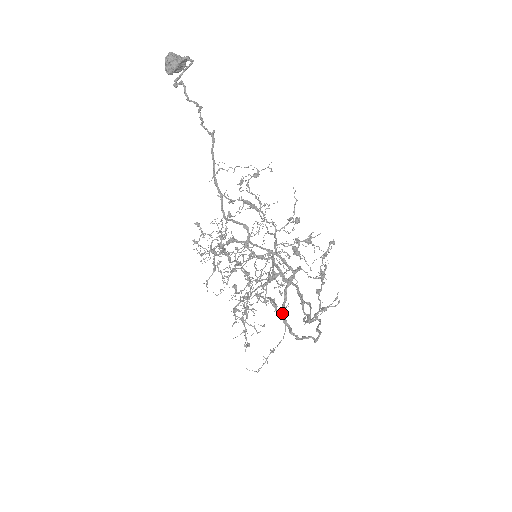
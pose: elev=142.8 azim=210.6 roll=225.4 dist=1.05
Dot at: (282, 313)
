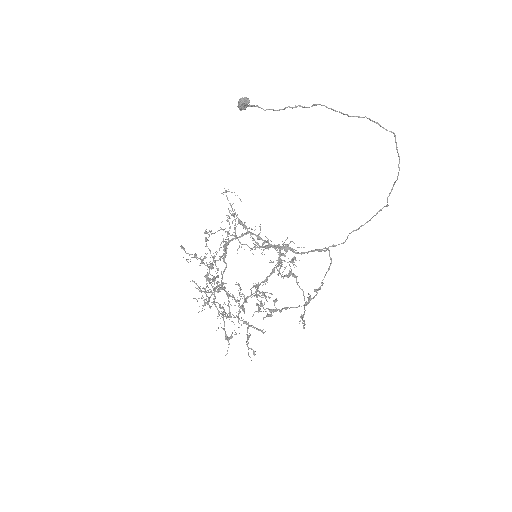
Dot at: (397, 150)
